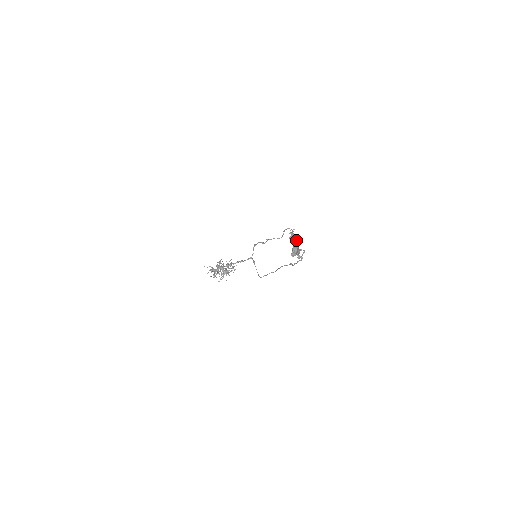
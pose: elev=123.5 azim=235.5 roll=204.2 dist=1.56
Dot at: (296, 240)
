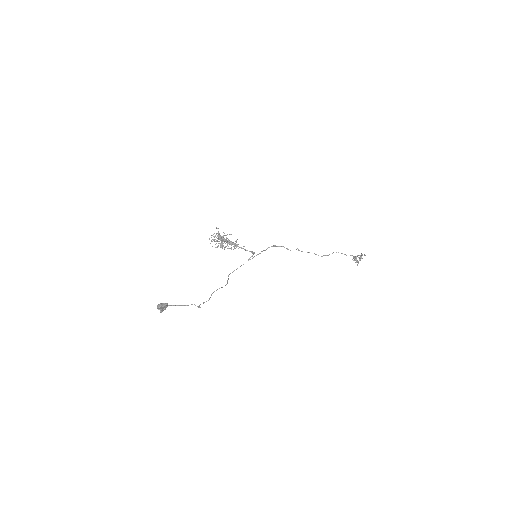
Dot at: occluded
